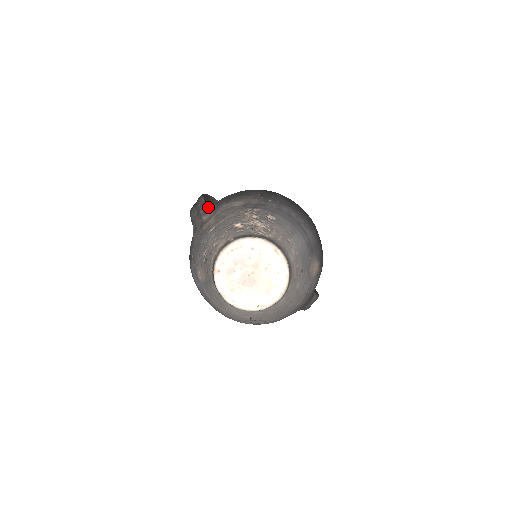
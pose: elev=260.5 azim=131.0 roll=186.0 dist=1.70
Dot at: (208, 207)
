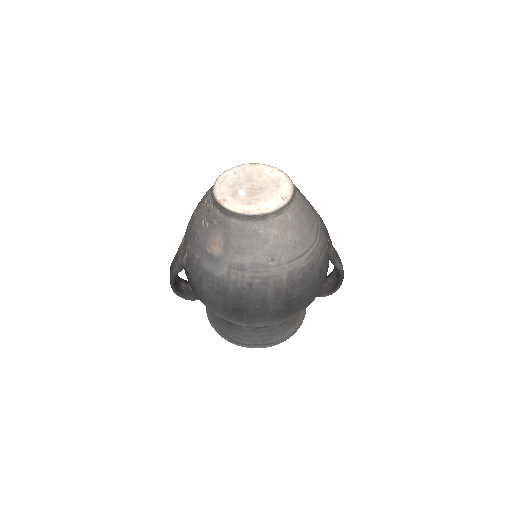
Dot at: occluded
